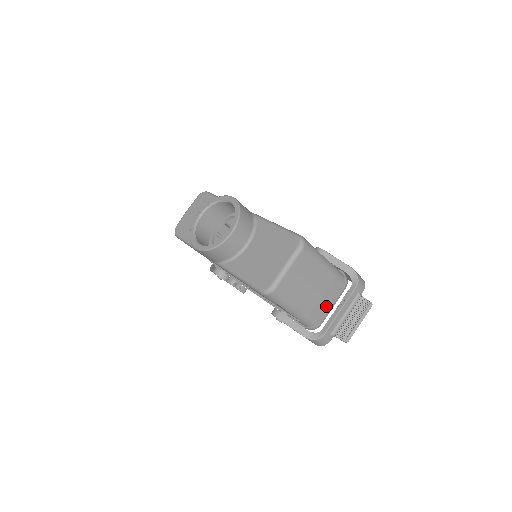
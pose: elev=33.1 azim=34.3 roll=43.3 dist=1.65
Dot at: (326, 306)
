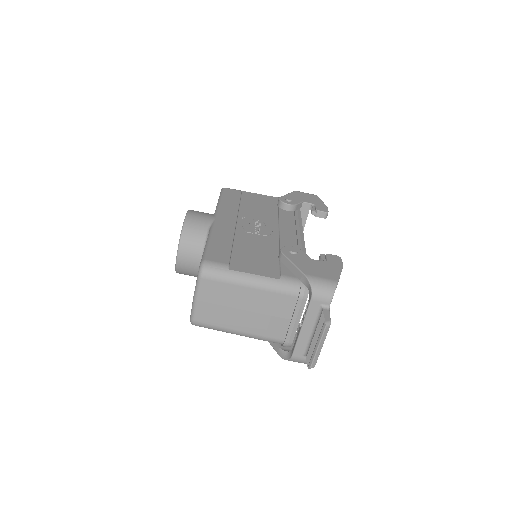
Dot at: (287, 323)
